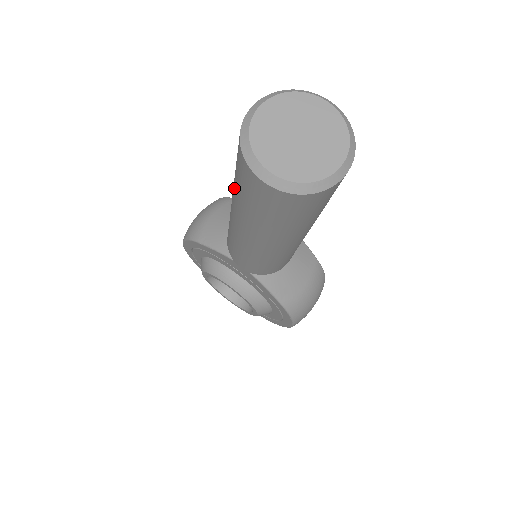
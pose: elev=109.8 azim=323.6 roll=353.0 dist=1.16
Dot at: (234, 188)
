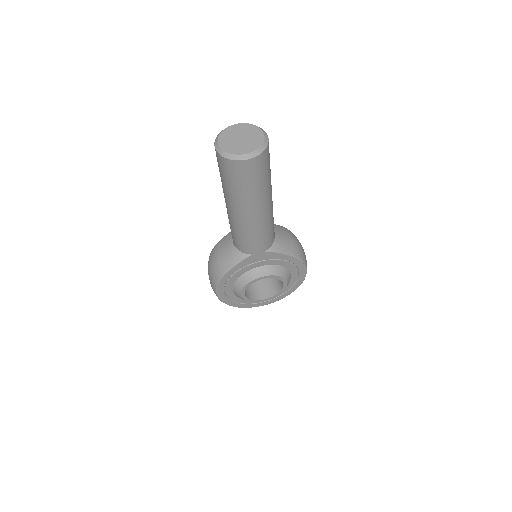
Dot at: (232, 193)
